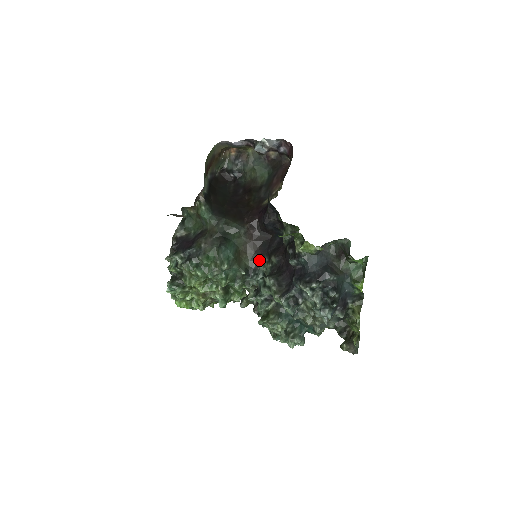
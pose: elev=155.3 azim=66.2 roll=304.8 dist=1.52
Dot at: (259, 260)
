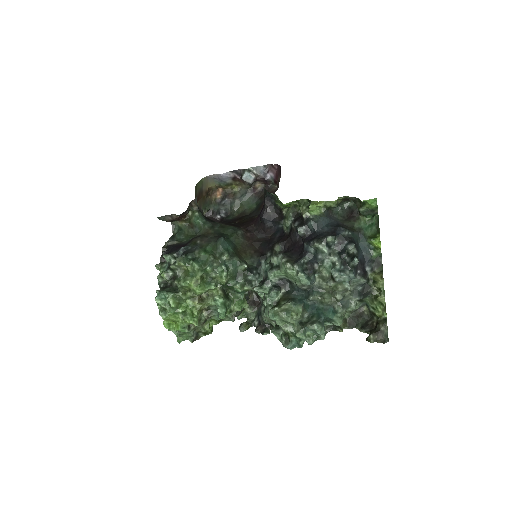
Dot at: (260, 258)
